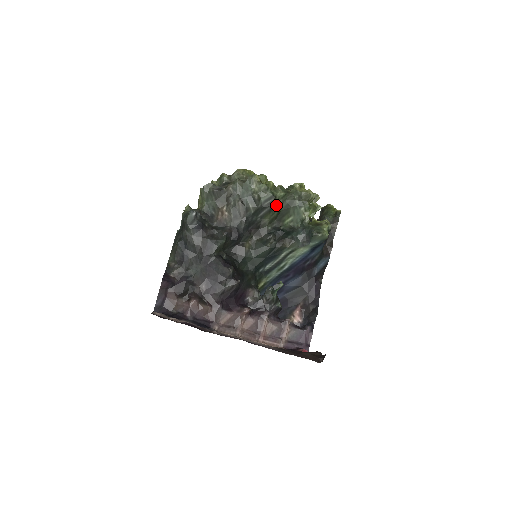
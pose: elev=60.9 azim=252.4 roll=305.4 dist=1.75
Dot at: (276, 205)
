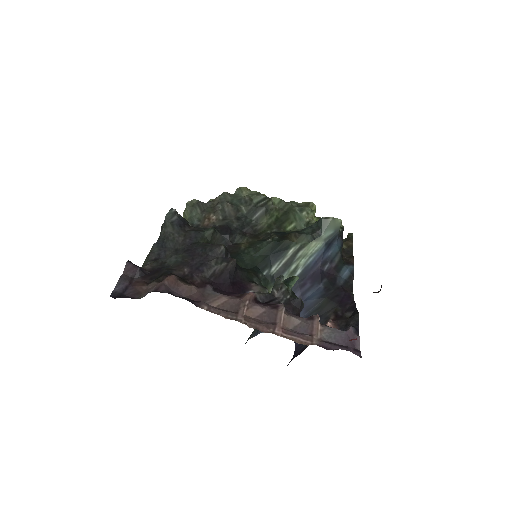
Dot at: (272, 210)
